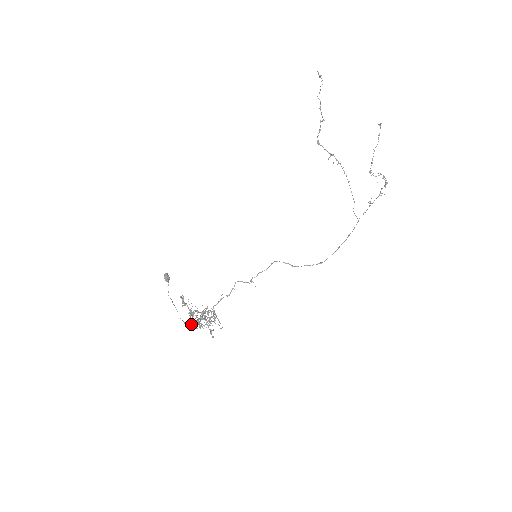
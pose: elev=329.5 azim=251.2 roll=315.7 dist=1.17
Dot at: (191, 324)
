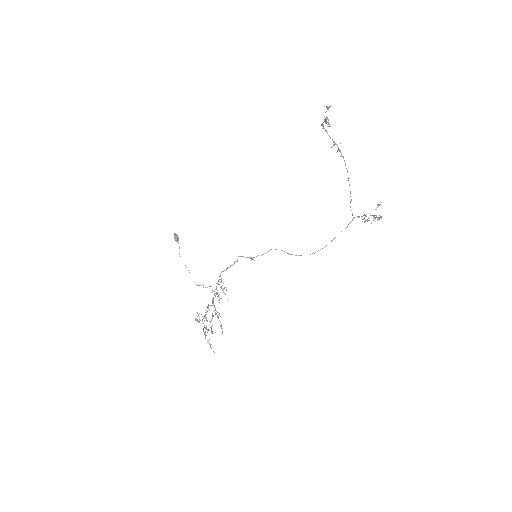
Dot at: (203, 285)
